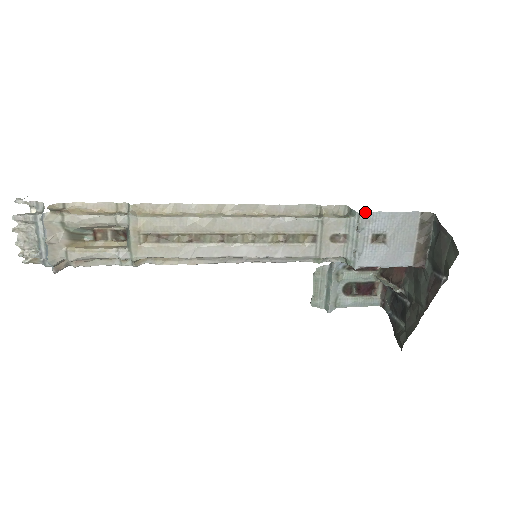
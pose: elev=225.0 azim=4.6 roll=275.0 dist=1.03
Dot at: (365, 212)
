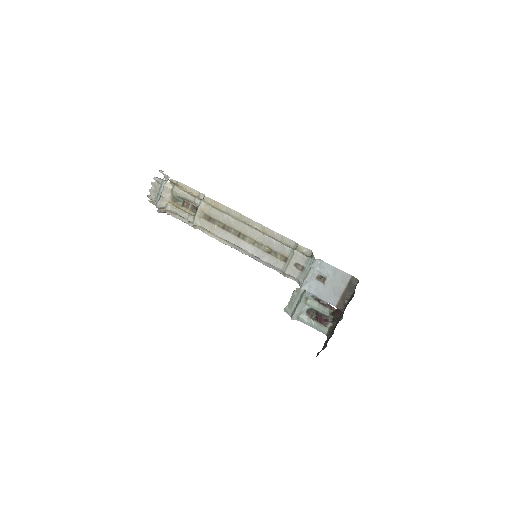
Dot at: (319, 259)
